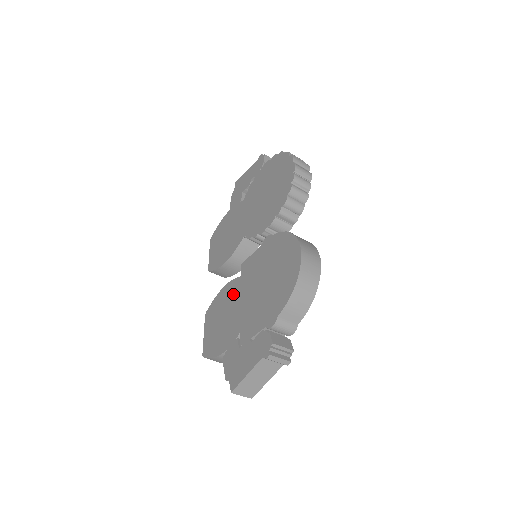
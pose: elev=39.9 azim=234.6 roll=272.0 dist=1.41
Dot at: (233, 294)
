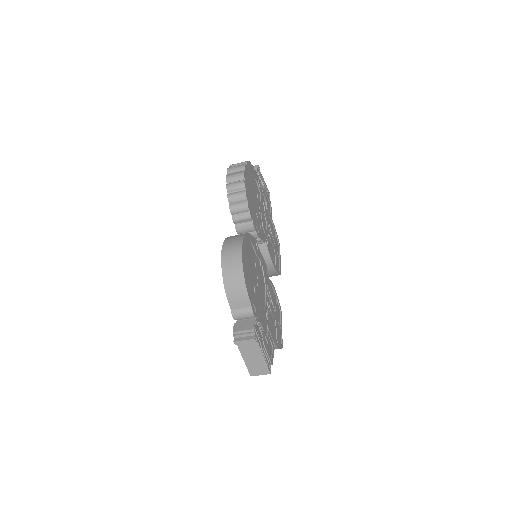
Dot at: occluded
